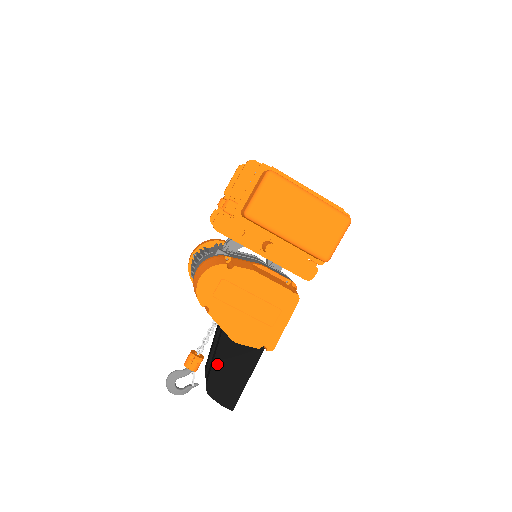
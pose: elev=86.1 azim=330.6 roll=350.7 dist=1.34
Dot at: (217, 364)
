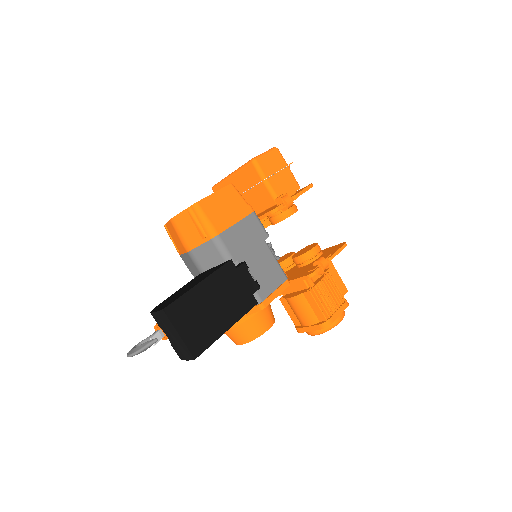
Dot at: (175, 293)
